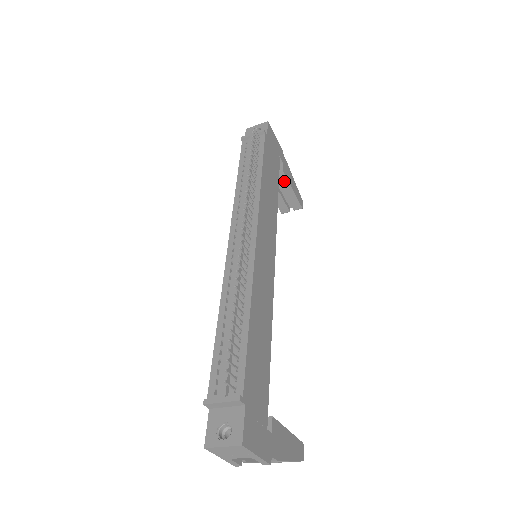
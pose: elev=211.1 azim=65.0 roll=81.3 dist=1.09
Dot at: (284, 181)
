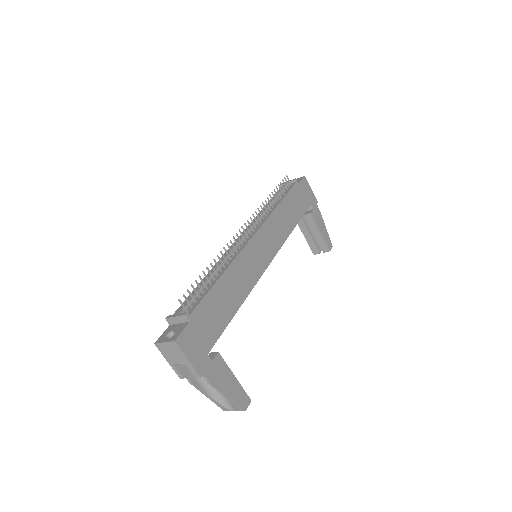
Dot at: (313, 223)
